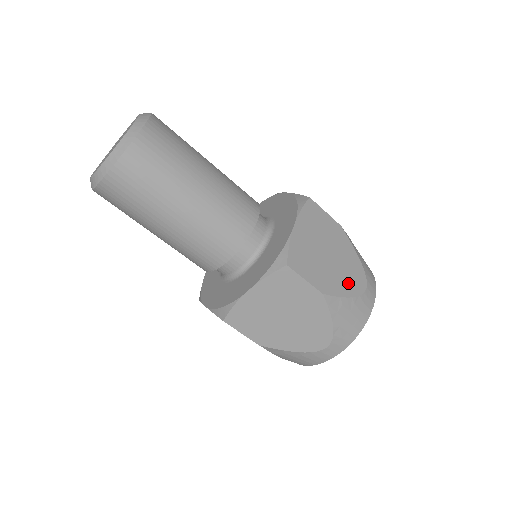
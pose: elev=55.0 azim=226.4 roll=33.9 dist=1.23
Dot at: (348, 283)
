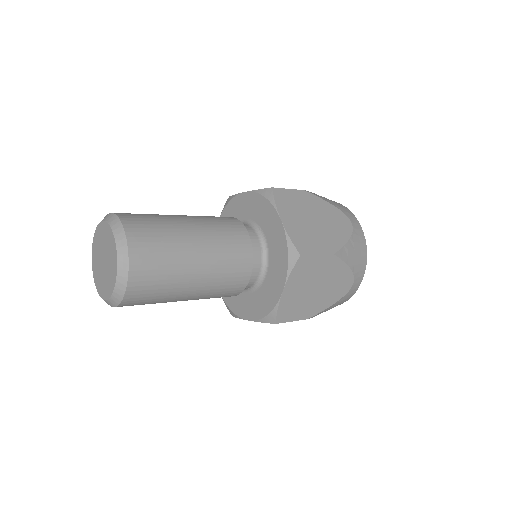
Dot at: (334, 295)
